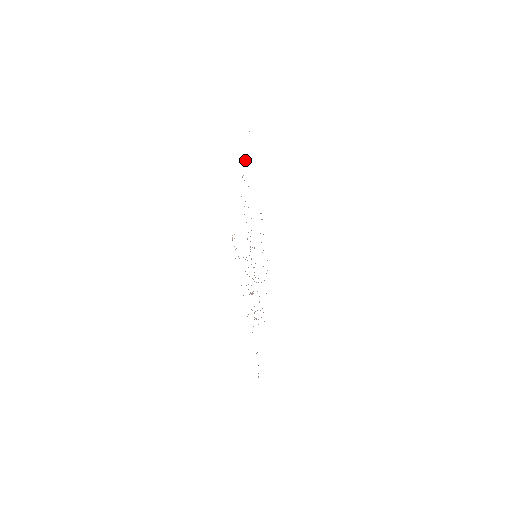
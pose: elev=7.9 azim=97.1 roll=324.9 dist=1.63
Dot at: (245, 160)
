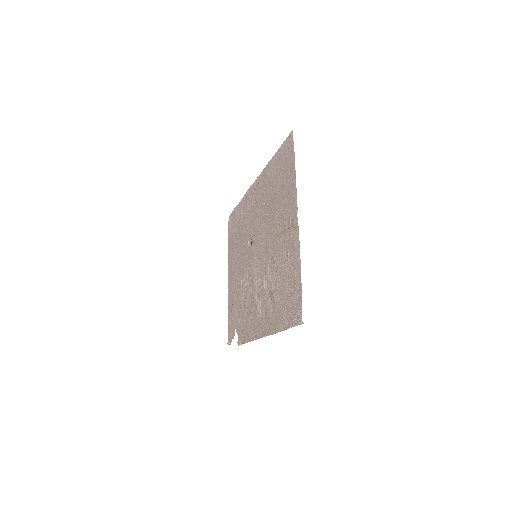
Dot at: (296, 202)
